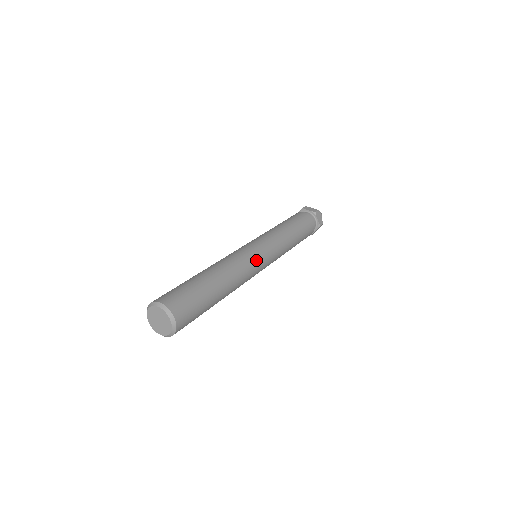
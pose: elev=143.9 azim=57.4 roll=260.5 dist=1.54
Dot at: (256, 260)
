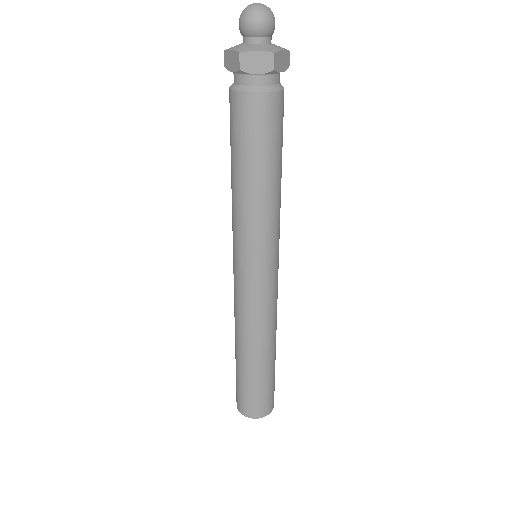
Dot at: (274, 290)
